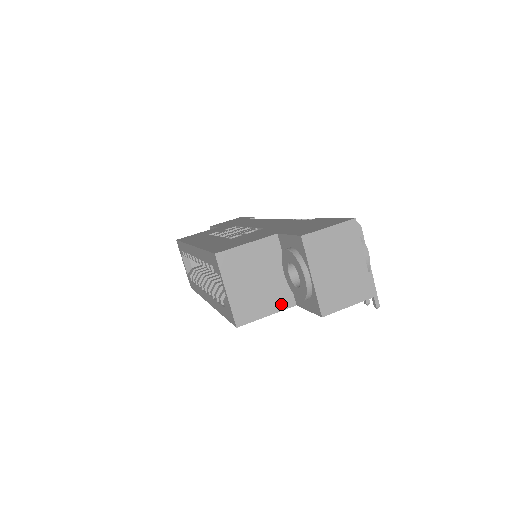
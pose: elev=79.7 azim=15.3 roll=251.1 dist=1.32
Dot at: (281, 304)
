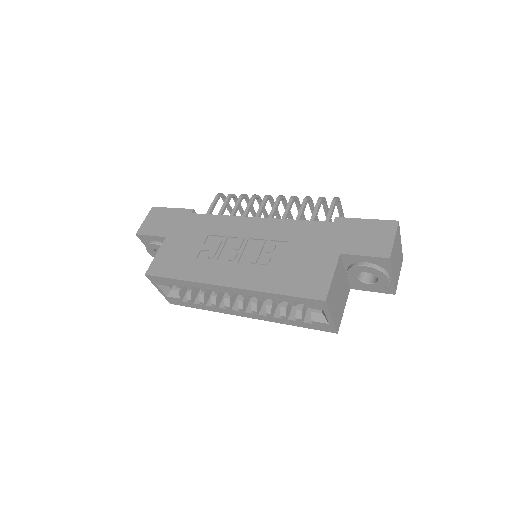
Dot at: (346, 296)
